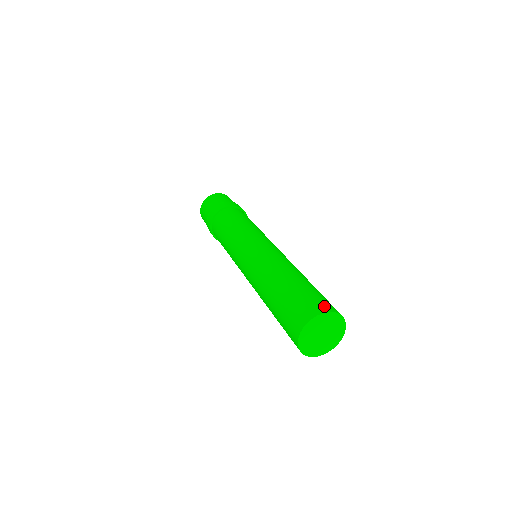
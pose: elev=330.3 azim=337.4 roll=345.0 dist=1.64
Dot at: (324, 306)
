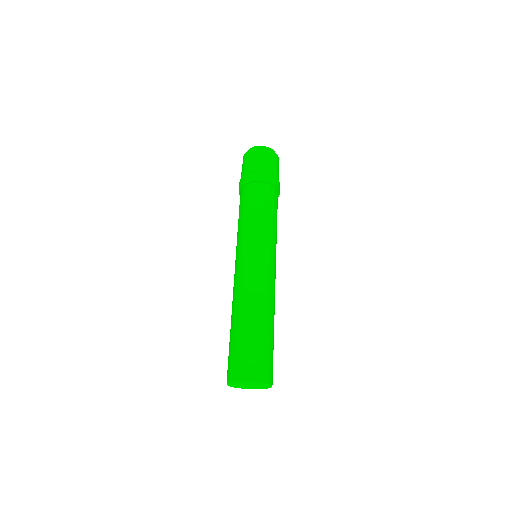
Dot at: (270, 376)
